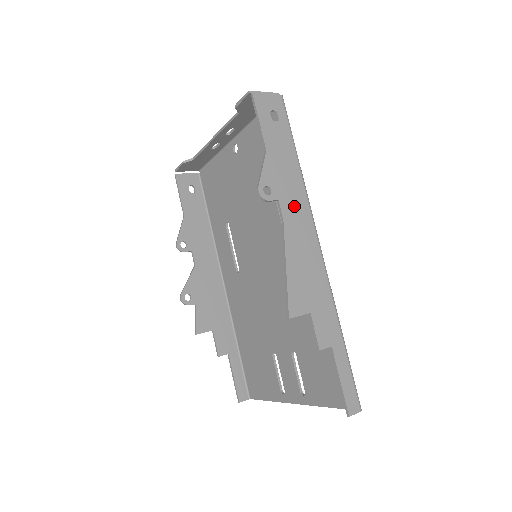
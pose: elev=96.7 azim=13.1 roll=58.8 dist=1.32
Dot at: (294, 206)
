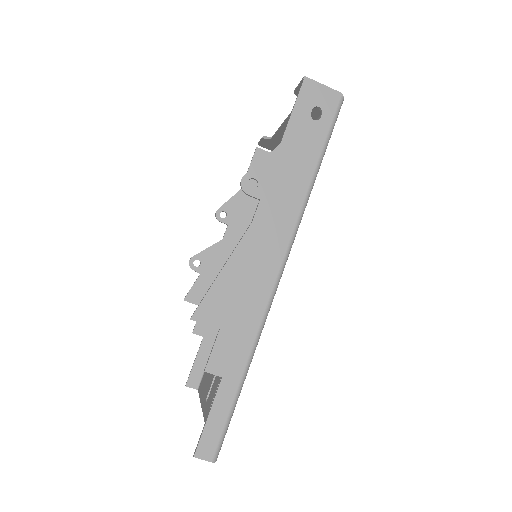
Dot at: (276, 215)
